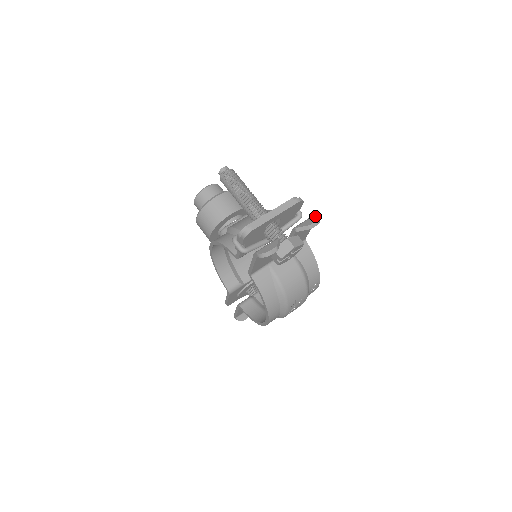
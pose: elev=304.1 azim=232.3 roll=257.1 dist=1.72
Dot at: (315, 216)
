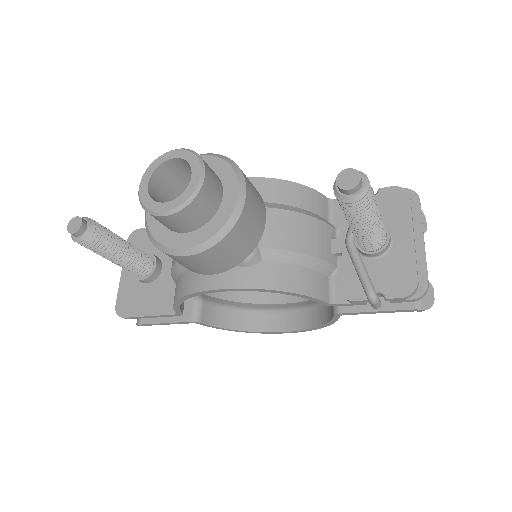
Dot at: occluded
